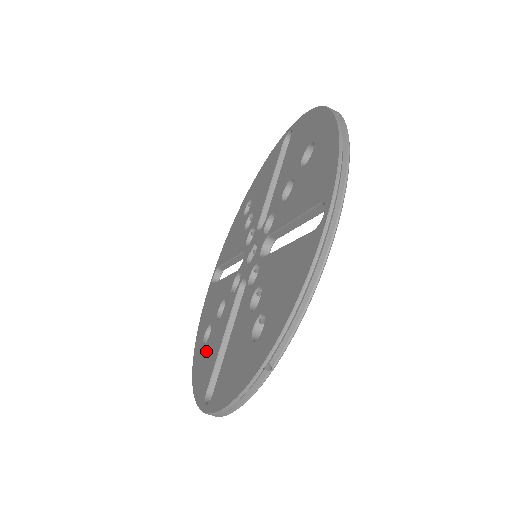
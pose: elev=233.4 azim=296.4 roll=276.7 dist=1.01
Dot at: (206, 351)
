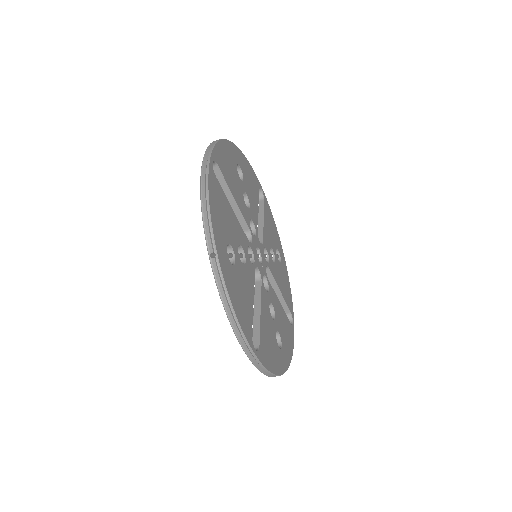
Dot at: occluded
